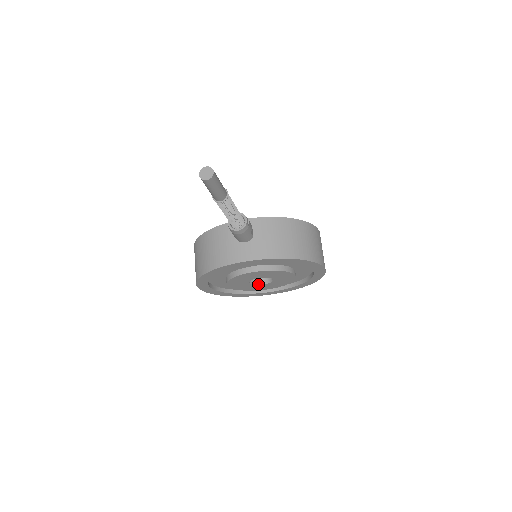
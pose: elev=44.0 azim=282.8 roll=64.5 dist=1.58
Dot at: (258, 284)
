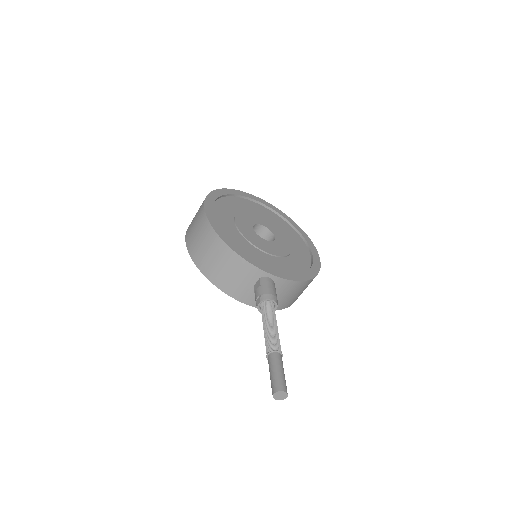
Dot at: occluded
